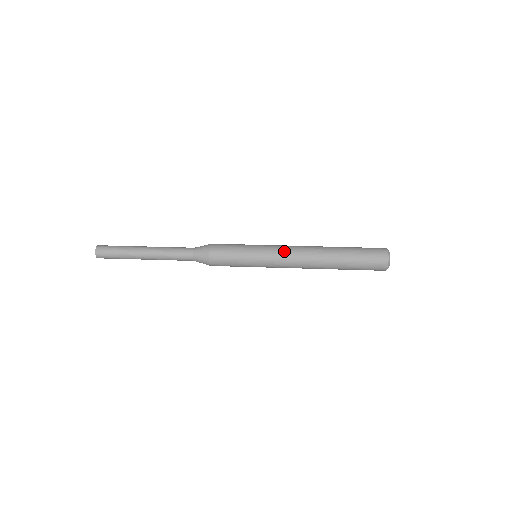
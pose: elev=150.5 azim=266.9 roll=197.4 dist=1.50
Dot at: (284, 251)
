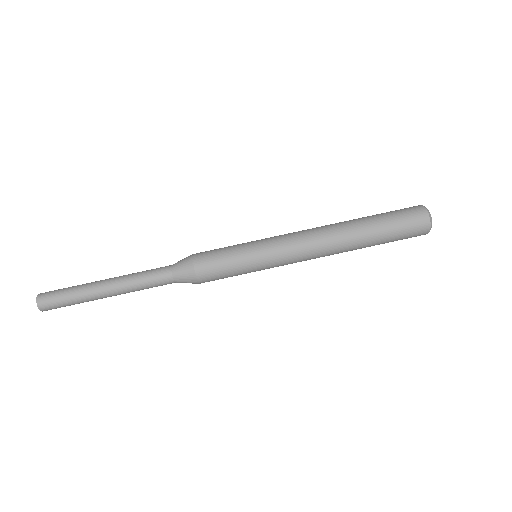
Dot at: (296, 260)
